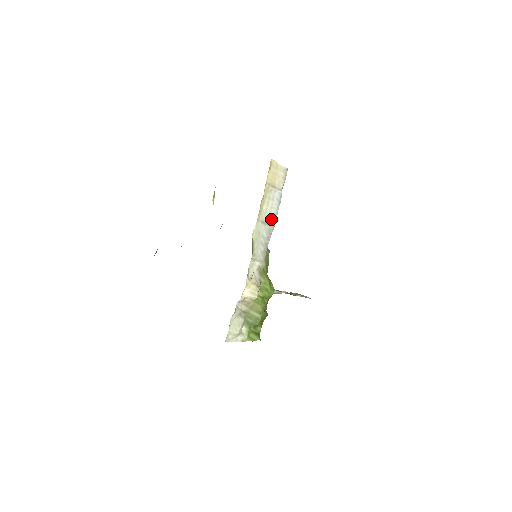
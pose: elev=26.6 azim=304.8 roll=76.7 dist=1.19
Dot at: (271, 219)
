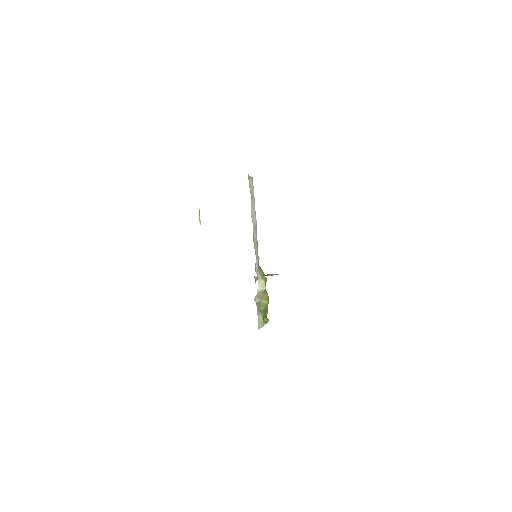
Dot at: (255, 222)
